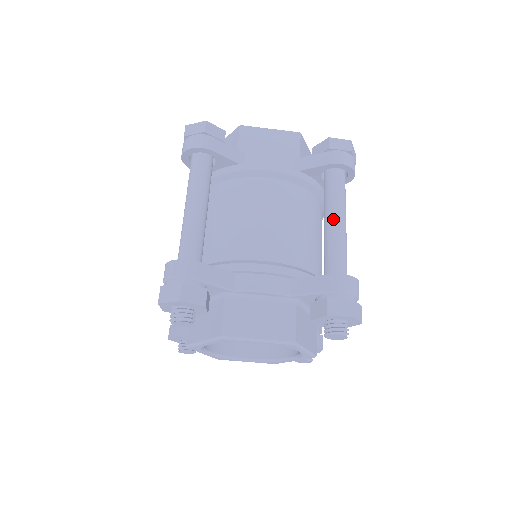
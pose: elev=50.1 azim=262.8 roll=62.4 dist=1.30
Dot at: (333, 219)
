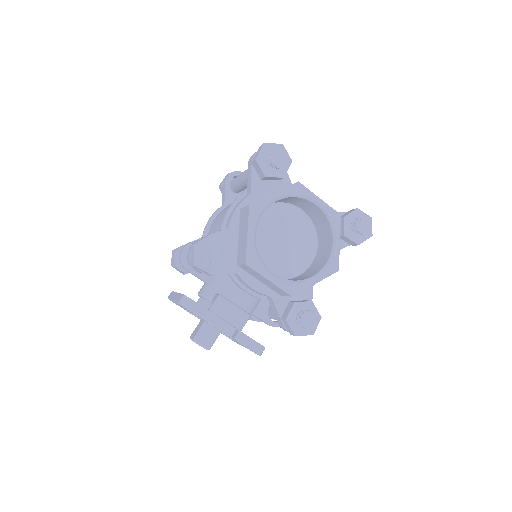
Dot at: occluded
